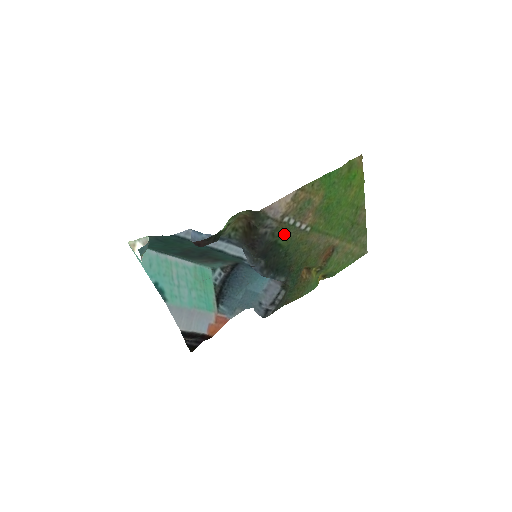
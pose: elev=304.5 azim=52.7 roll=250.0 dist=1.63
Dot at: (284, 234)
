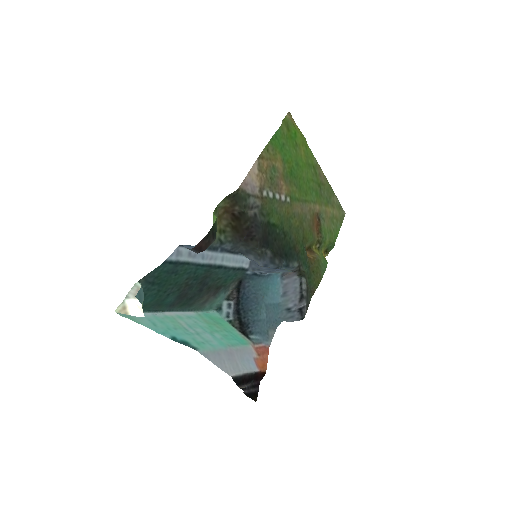
Dot at: (271, 211)
